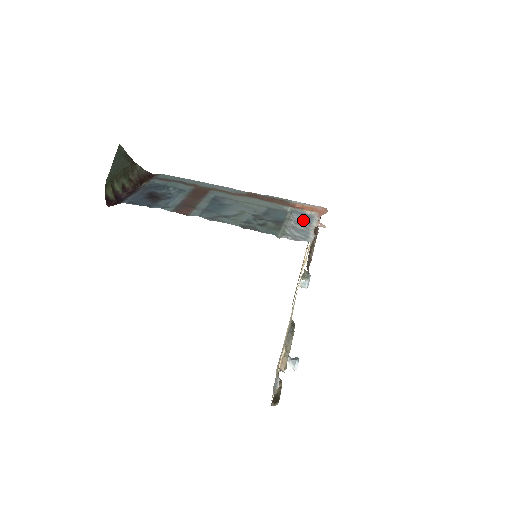
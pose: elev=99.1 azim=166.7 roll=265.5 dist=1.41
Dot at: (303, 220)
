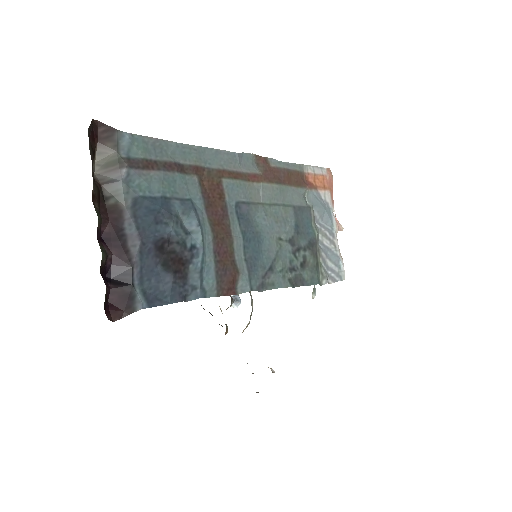
Dot at: (324, 220)
